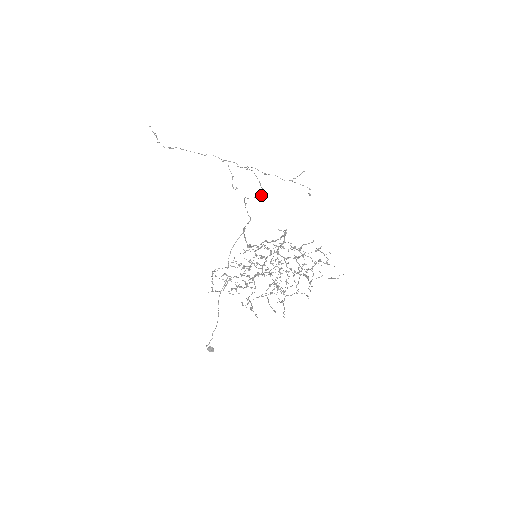
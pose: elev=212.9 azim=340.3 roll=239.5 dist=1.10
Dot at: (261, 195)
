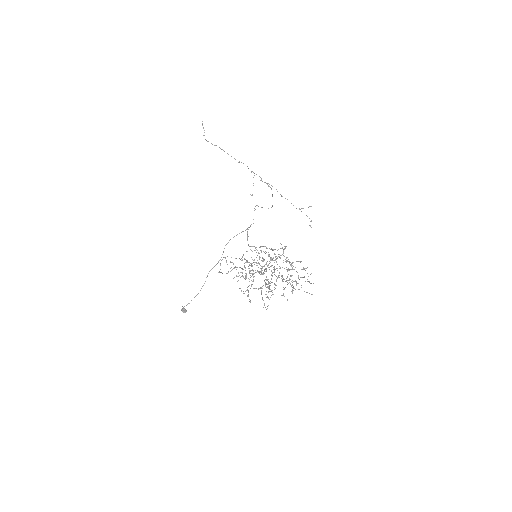
Dot at: occluded
